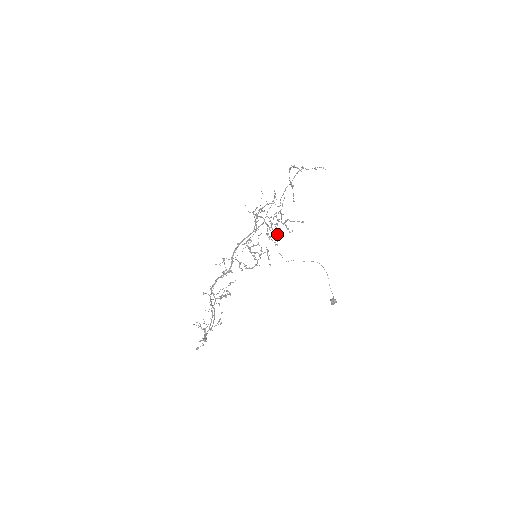
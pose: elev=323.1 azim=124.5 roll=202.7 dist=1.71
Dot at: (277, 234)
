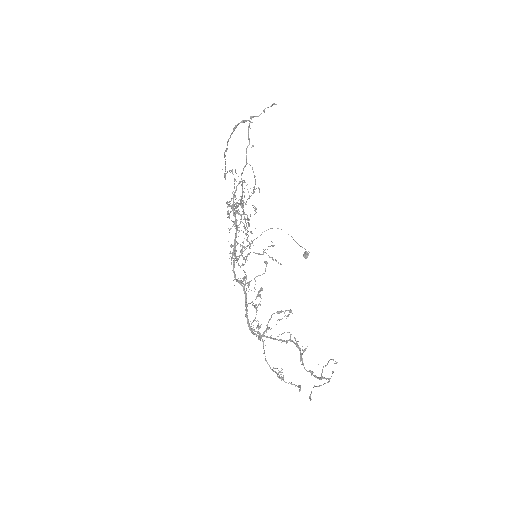
Dot at: (248, 219)
